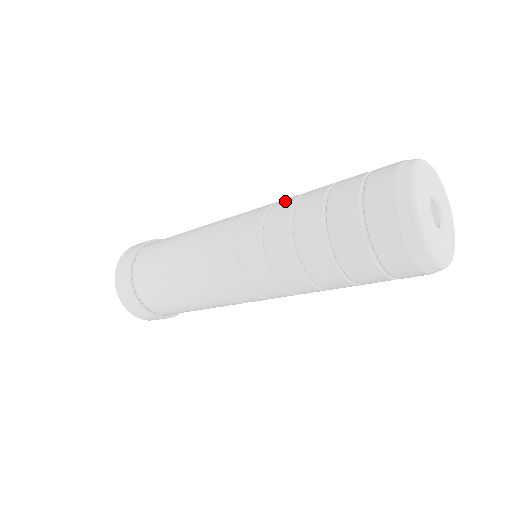
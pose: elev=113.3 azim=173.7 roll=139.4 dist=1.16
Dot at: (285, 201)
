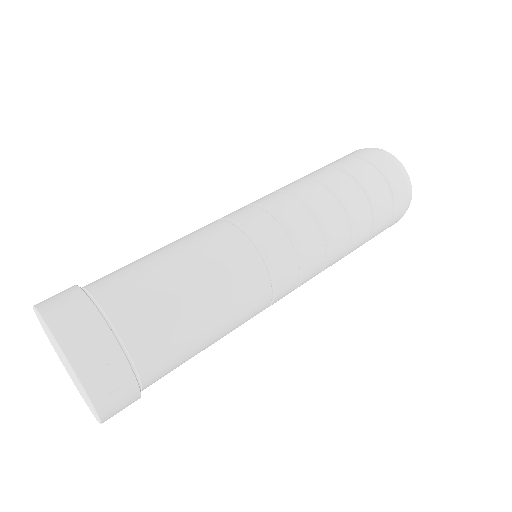
Dot at: occluded
